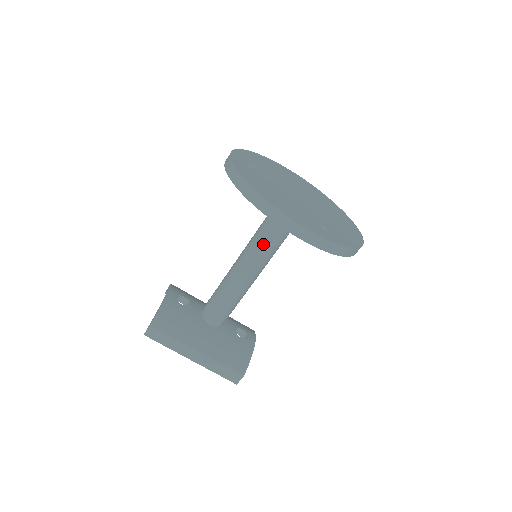
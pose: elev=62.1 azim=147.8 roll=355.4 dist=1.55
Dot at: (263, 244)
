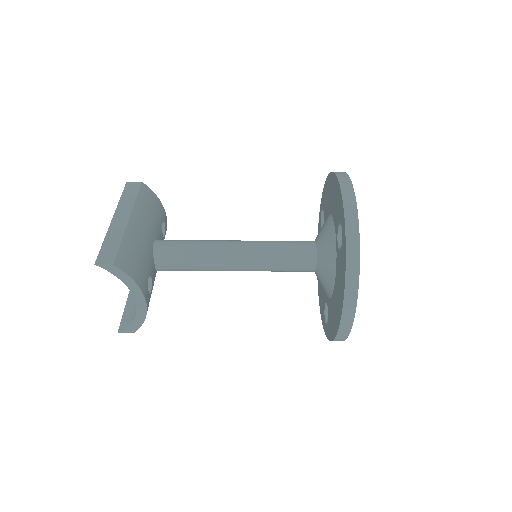
Dot at: (279, 242)
